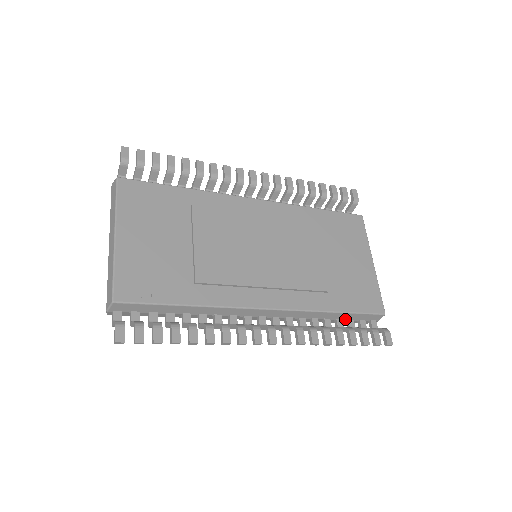
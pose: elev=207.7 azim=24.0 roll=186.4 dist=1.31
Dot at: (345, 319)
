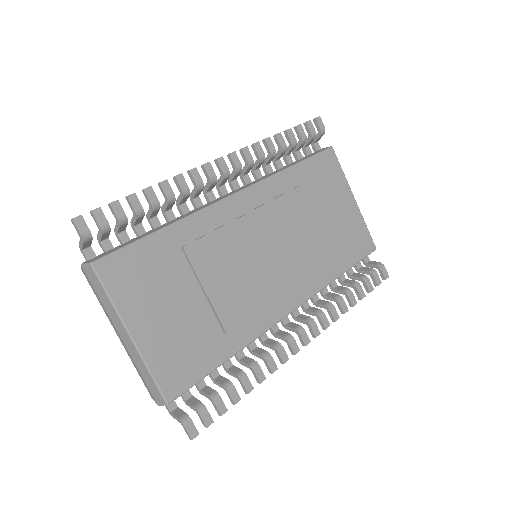
Dot at: occluded
